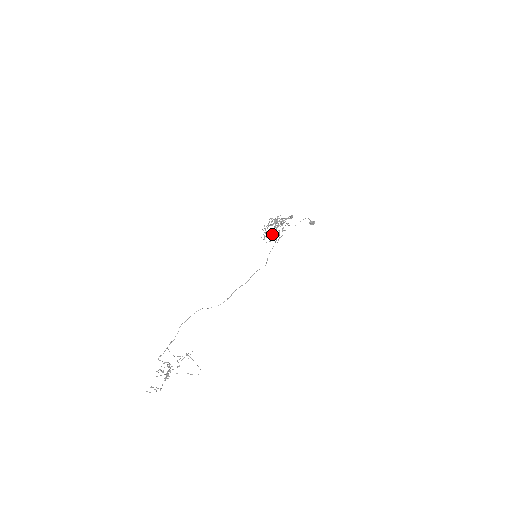
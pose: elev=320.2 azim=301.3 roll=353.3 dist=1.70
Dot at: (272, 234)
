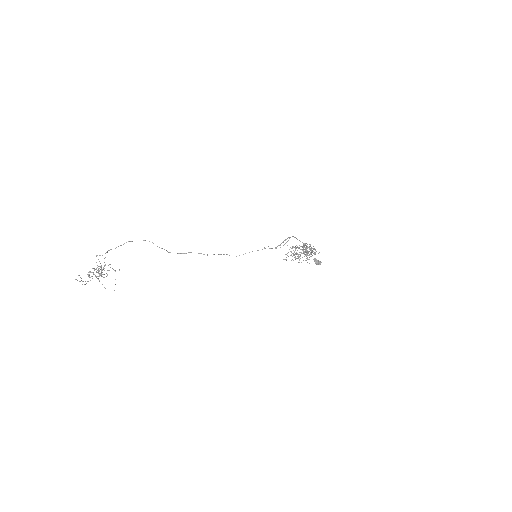
Dot at: (295, 257)
